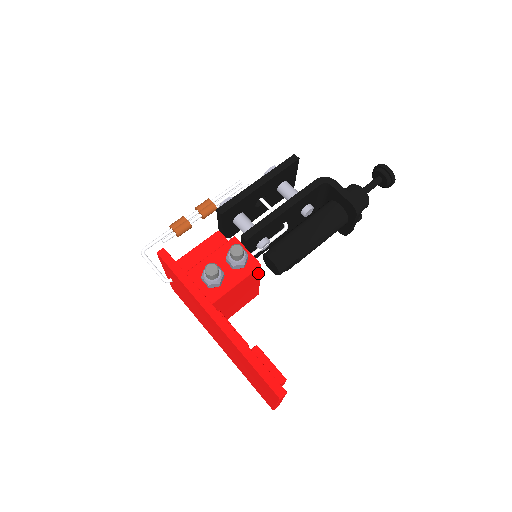
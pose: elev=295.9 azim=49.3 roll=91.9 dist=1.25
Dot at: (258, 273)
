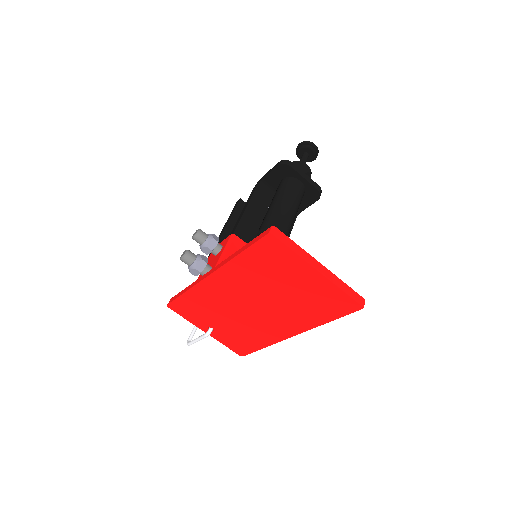
Dot at: occluded
